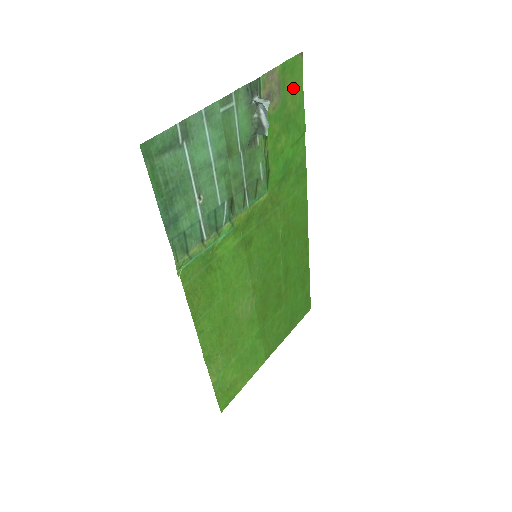
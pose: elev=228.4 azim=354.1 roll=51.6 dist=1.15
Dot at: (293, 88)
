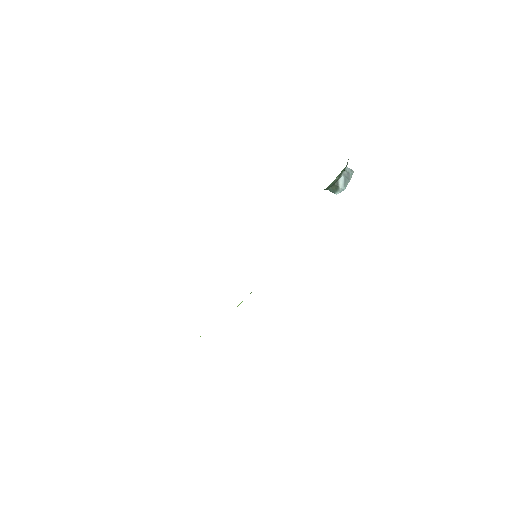
Dot at: occluded
